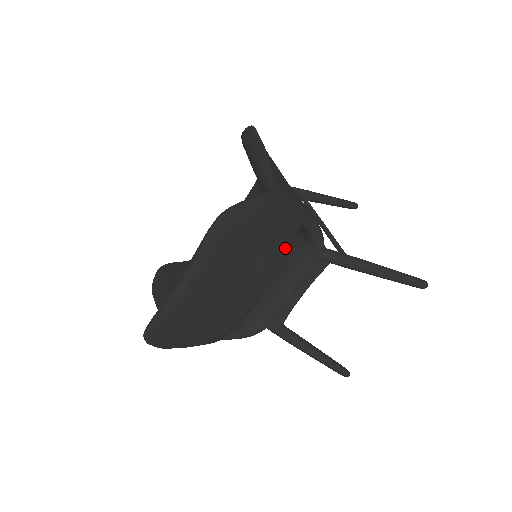
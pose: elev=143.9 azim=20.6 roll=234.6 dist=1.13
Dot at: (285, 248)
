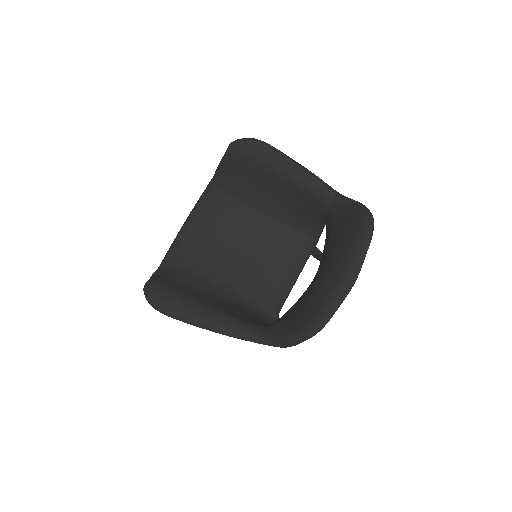
Dot at: occluded
